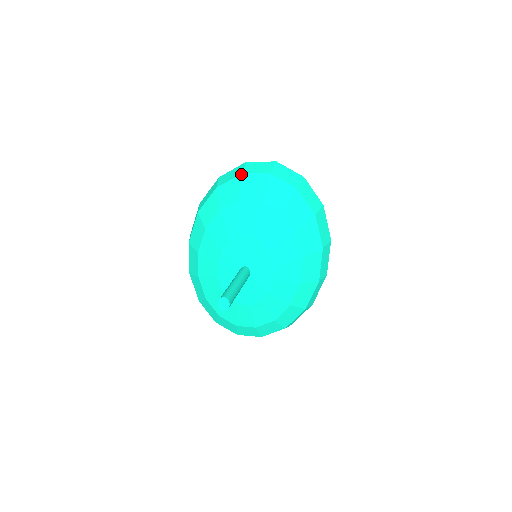
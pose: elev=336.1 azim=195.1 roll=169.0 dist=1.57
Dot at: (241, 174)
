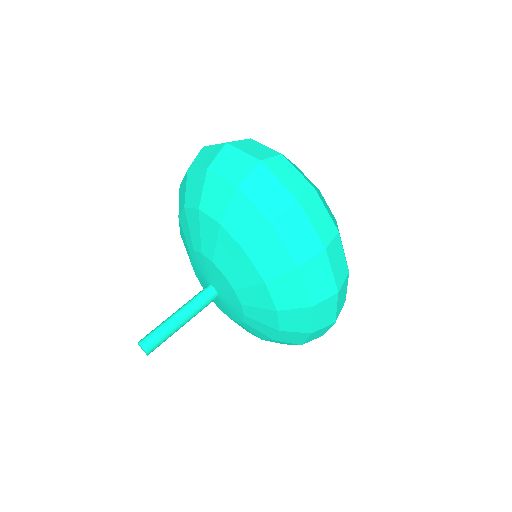
Dot at: (206, 169)
